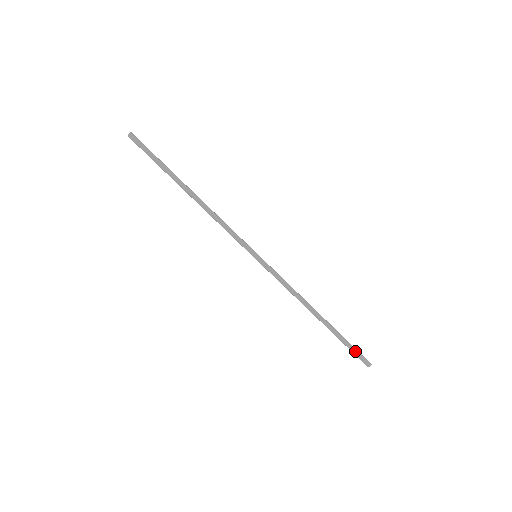
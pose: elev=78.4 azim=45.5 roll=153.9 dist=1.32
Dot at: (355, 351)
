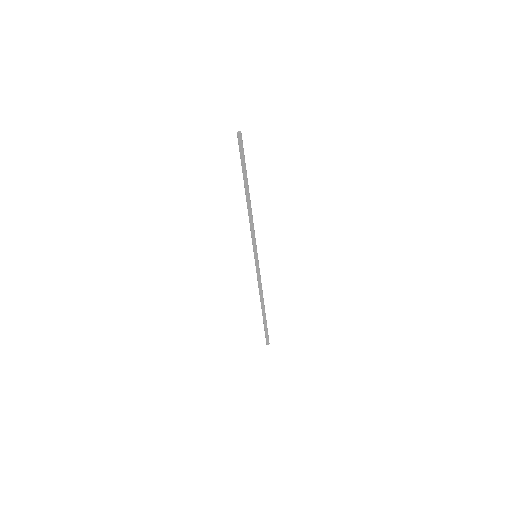
Dot at: occluded
